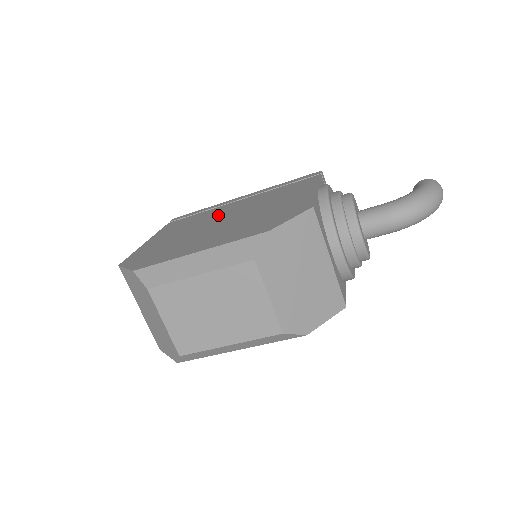
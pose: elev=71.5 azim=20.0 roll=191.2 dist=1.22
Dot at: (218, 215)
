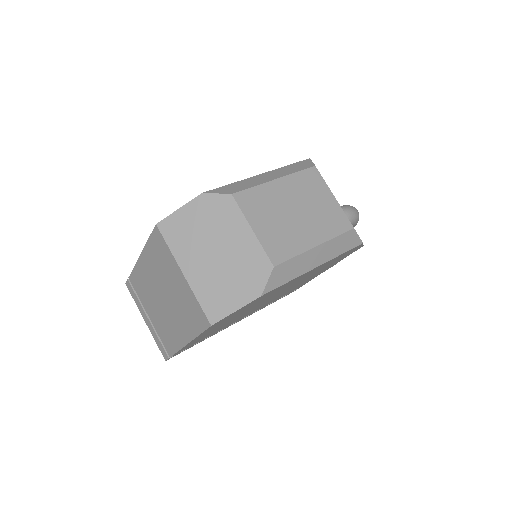
Dot at: occluded
